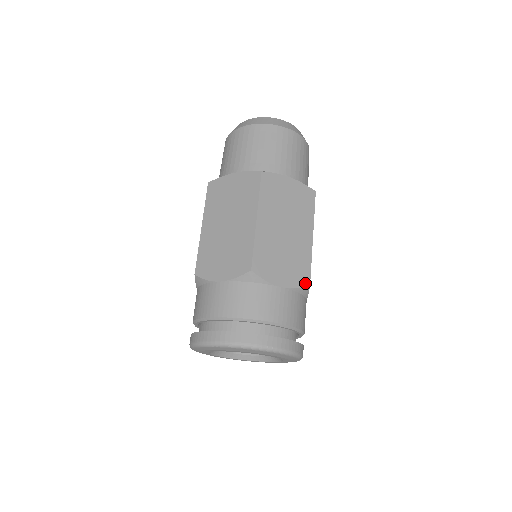
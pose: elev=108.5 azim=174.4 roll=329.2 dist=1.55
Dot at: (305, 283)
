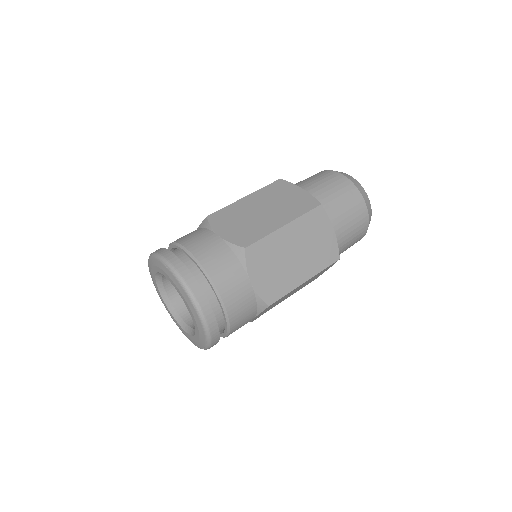
Dot at: (268, 301)
